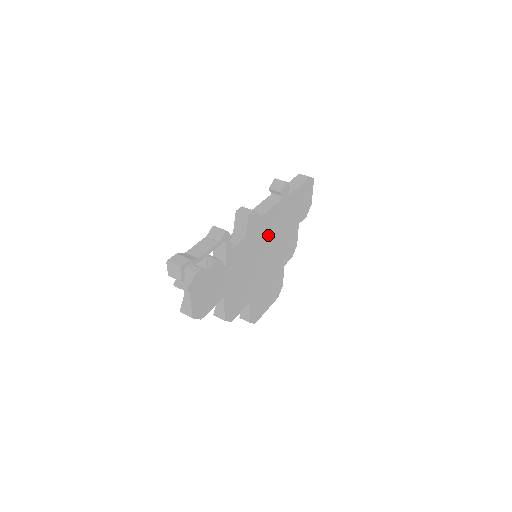
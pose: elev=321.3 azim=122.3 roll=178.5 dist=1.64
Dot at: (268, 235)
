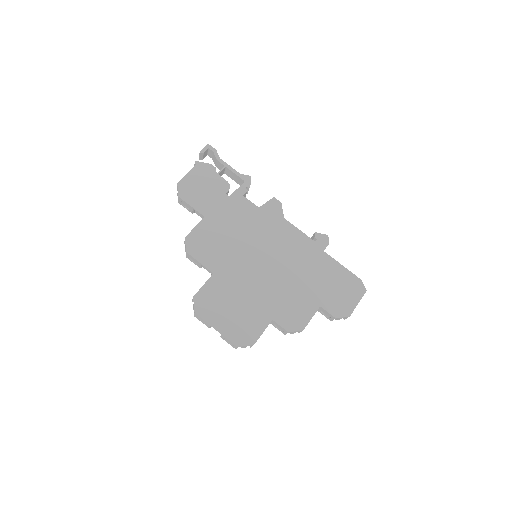
Dot at: (279, 247)
